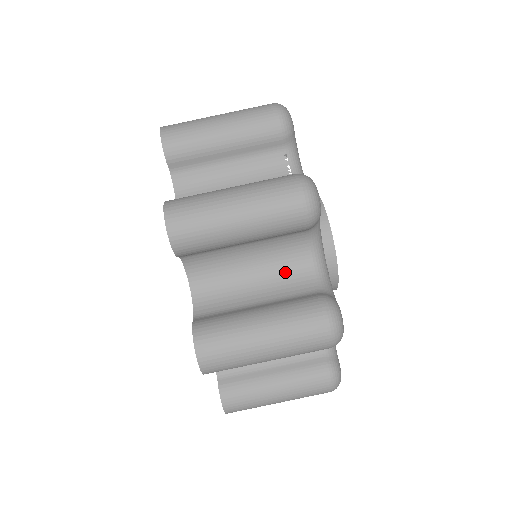
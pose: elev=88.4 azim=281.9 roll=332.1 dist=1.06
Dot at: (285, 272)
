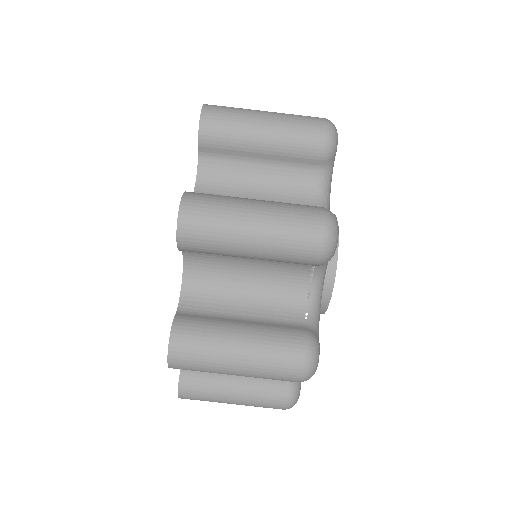
Dot at: occluded
